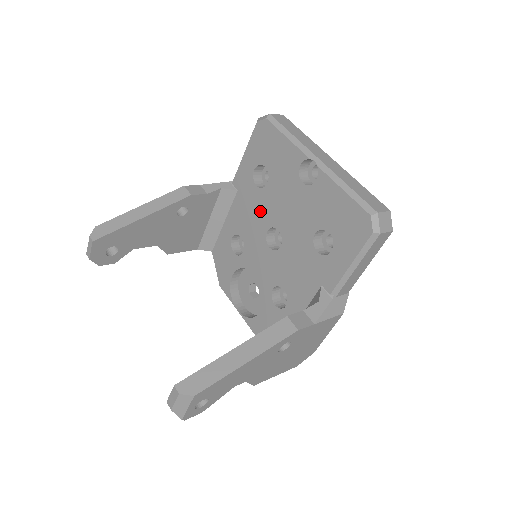
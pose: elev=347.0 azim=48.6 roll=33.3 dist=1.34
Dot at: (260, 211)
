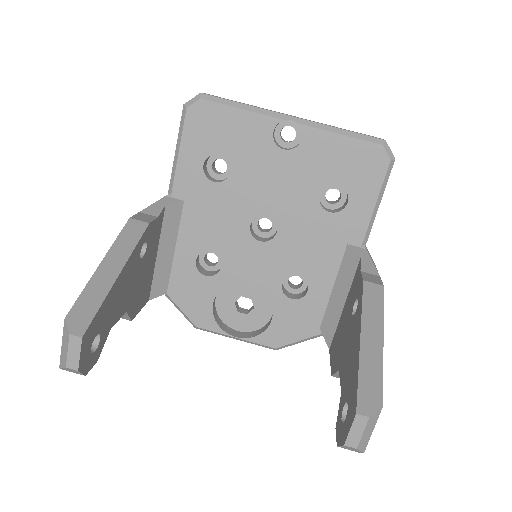
Dot at: (231, 208)
